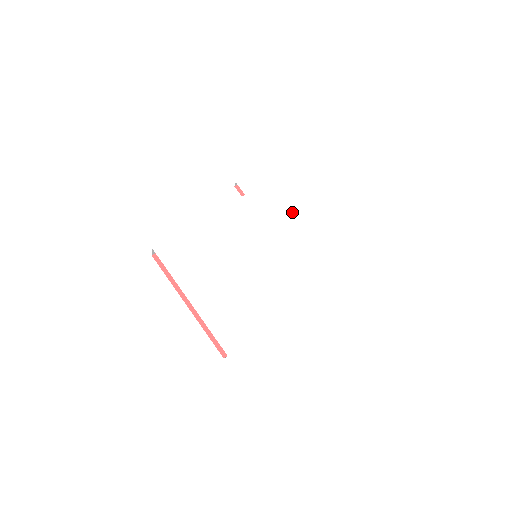
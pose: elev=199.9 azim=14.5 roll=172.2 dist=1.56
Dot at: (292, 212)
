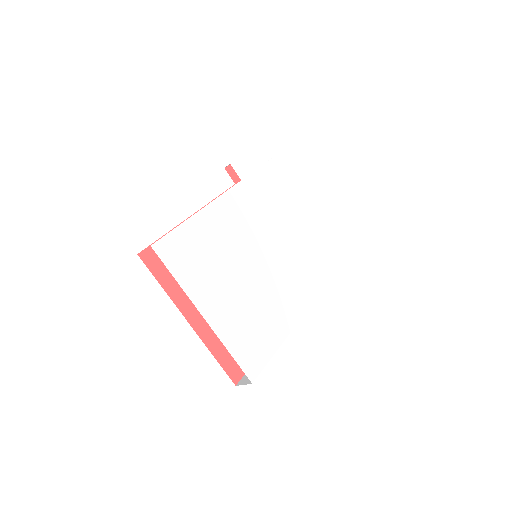
Dot at: (286, 205)
